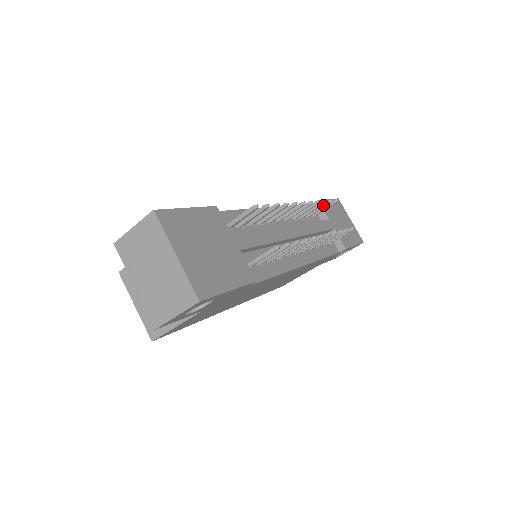
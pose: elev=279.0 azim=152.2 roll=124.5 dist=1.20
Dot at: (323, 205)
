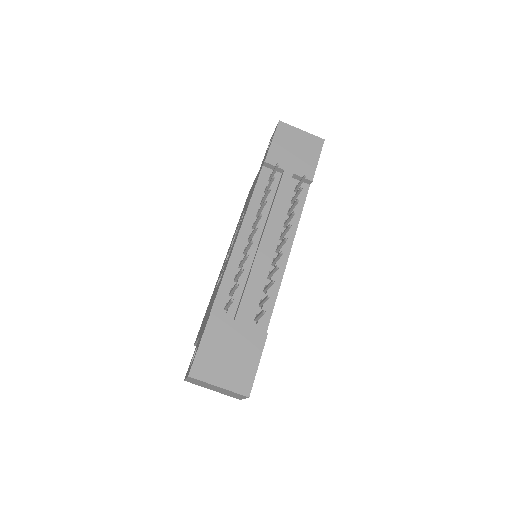
Dot at: (271, 182)
